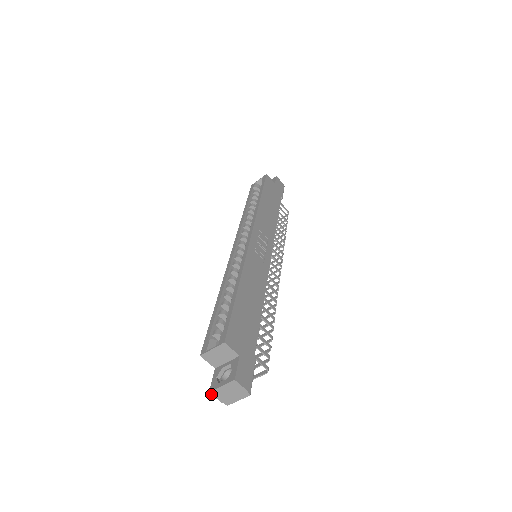
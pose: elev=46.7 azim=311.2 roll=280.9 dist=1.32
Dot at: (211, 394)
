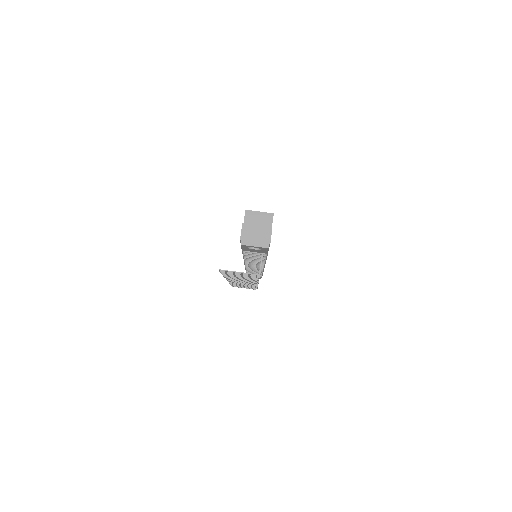
Dot at: (242, 226)
